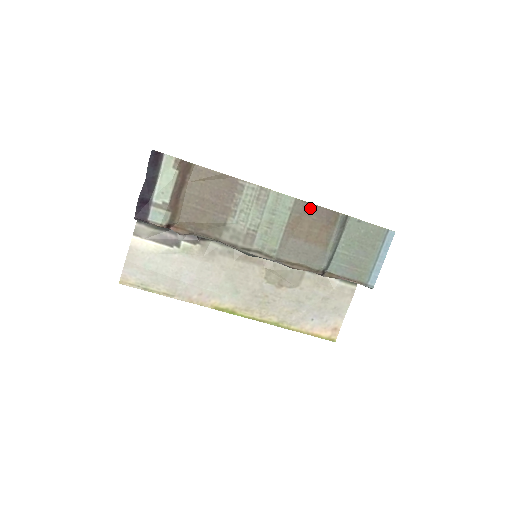
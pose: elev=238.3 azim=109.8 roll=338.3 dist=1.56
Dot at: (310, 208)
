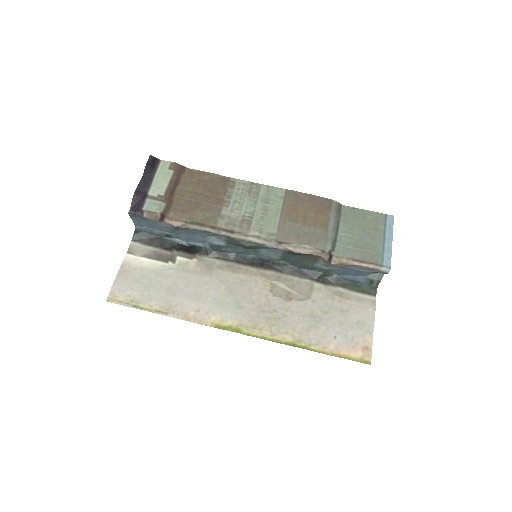
Dot at: (302, 196)
